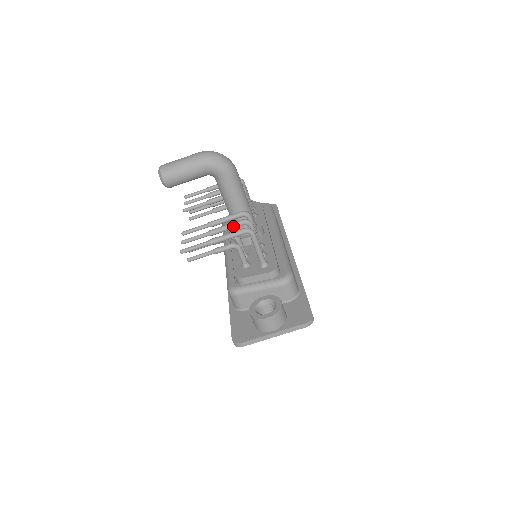
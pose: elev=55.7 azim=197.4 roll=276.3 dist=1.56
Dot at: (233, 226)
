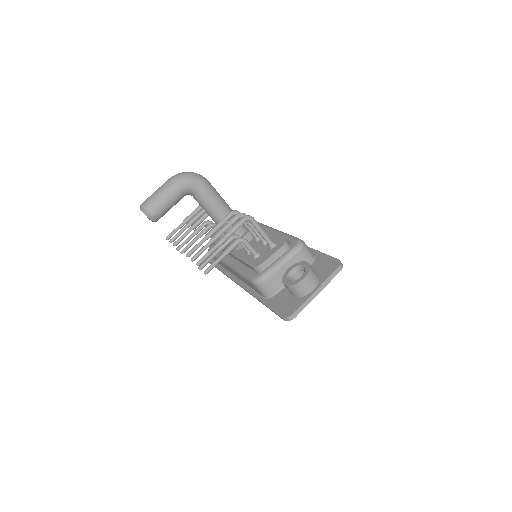
Dot at: (231, 224)
